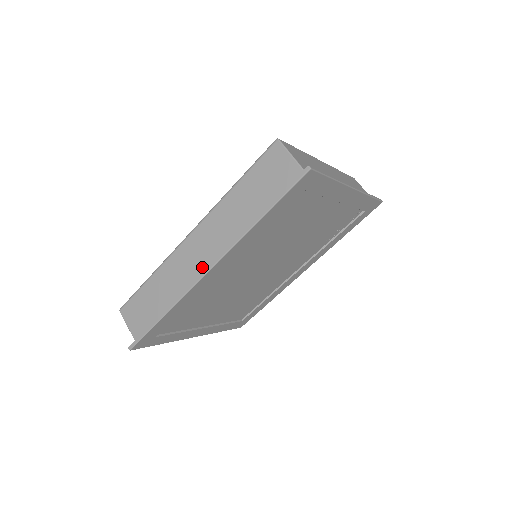
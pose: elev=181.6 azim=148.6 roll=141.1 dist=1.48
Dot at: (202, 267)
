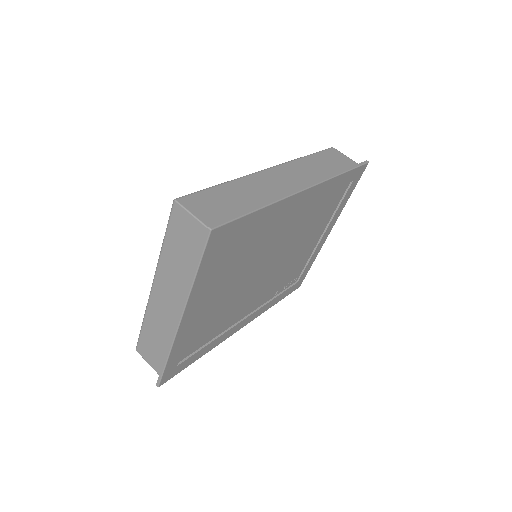
Dot at: (293, 189)
